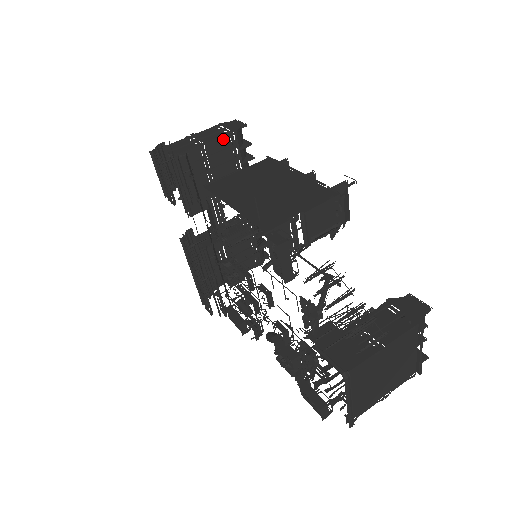
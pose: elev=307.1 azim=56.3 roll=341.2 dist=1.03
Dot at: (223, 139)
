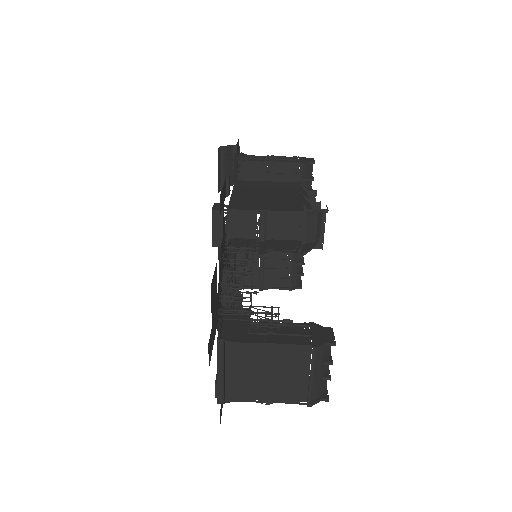
Dot at: (290, 165)
